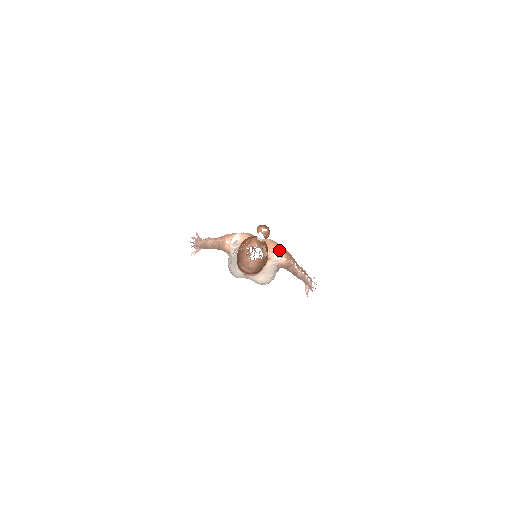
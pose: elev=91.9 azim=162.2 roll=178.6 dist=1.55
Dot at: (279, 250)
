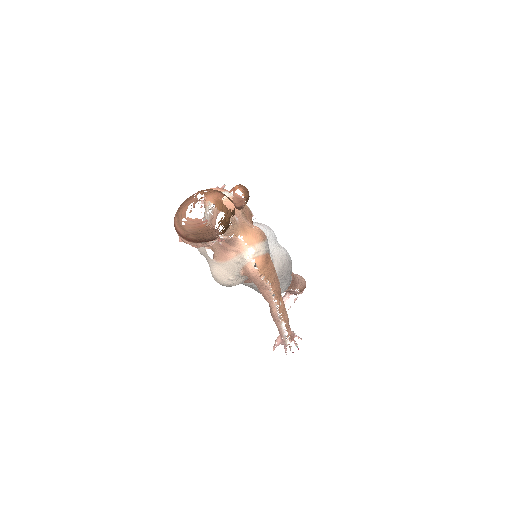
Dot at: (257, 249)
